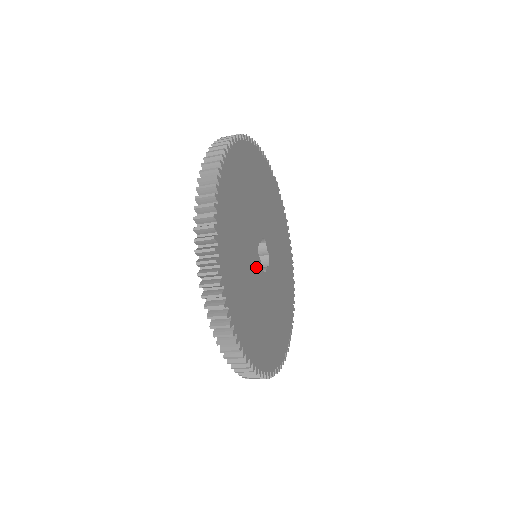
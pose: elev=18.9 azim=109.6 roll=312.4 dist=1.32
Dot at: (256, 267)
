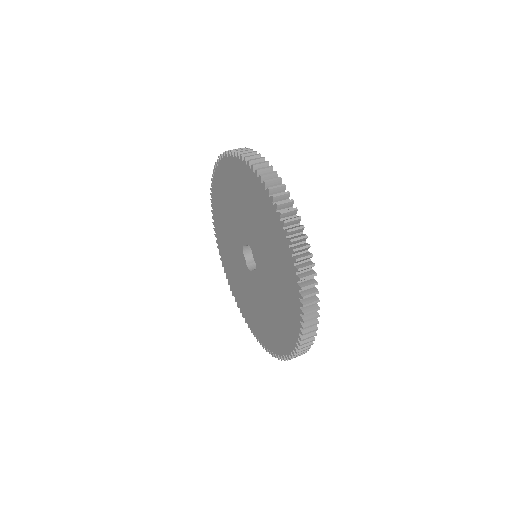
Dot at: occluded
